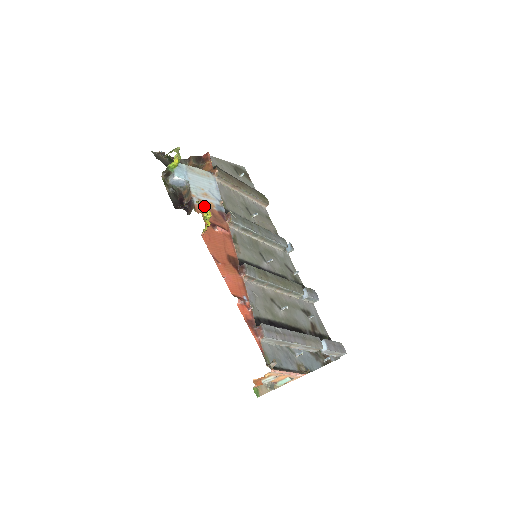
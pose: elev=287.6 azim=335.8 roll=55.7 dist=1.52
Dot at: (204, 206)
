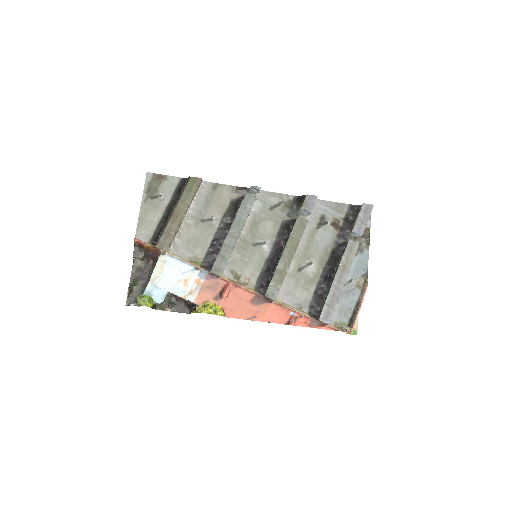
Dot at: occluded
